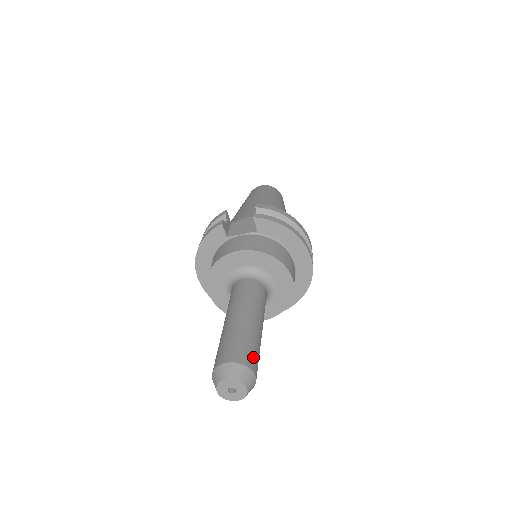
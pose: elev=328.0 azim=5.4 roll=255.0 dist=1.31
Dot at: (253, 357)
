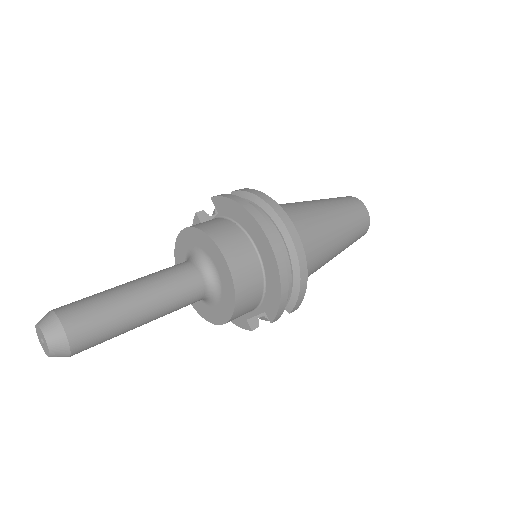
Dot at: (80, 312)
